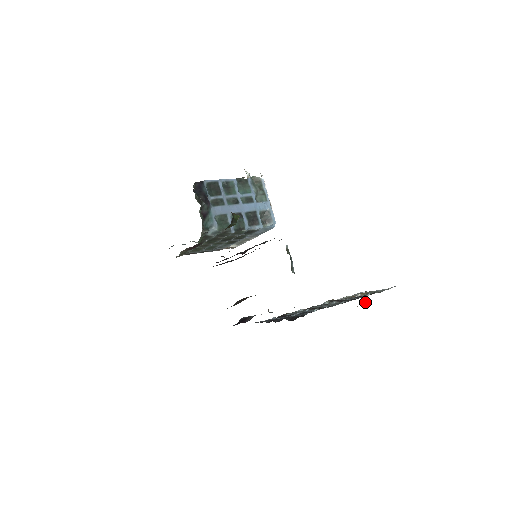
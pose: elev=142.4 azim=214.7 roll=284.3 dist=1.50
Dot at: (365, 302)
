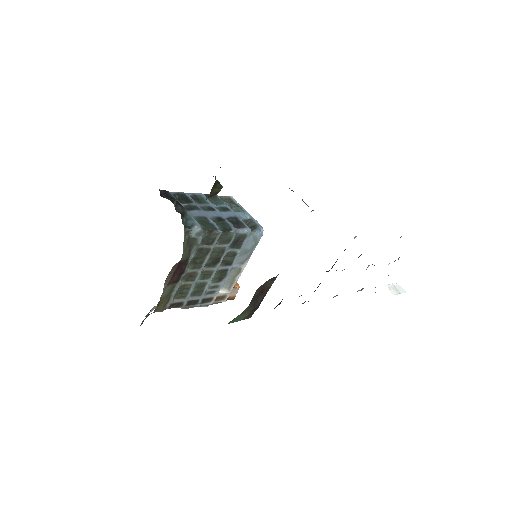
Dot at: (399, 292)
